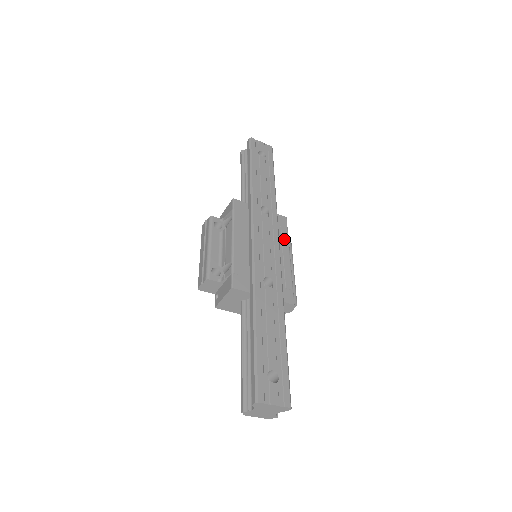
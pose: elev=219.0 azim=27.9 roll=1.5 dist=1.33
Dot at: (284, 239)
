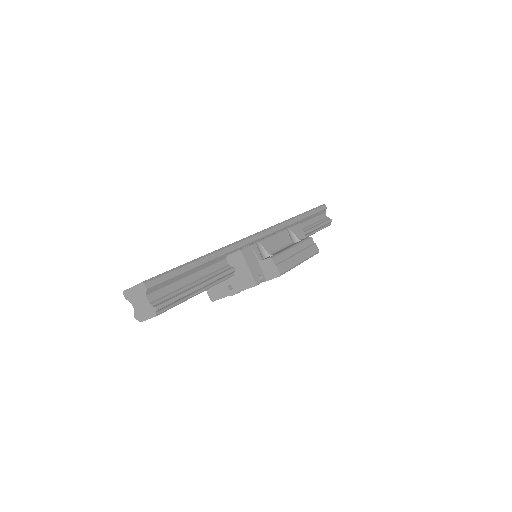
Dot at: occluded
